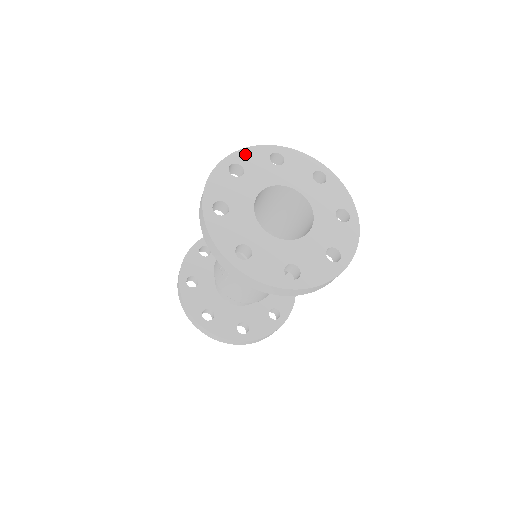
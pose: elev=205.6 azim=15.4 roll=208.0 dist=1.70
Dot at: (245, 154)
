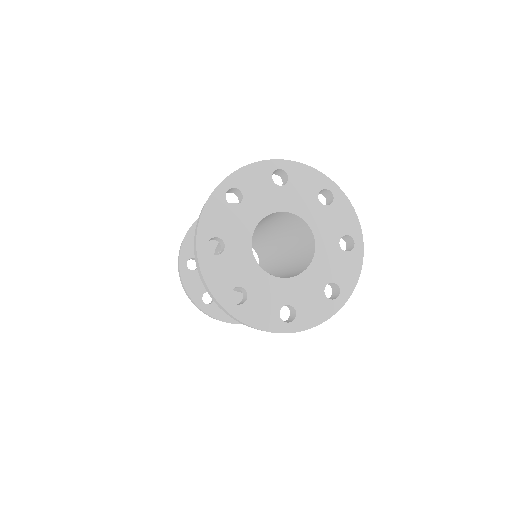
Dot at: (302, 170)
